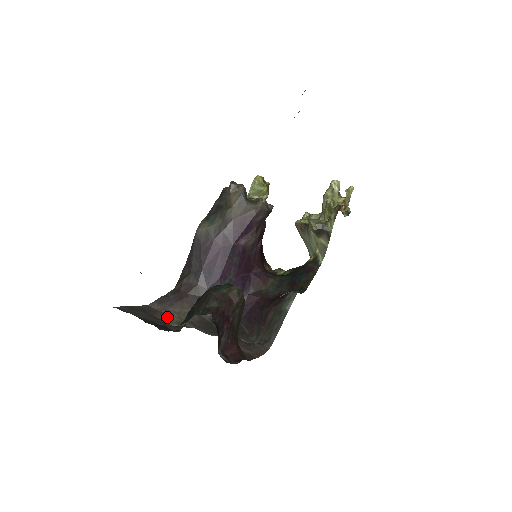
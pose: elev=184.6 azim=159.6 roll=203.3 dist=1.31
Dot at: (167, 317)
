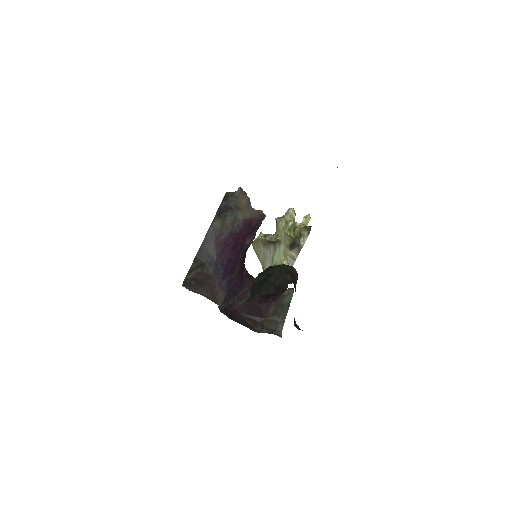
Dot at: occluded
